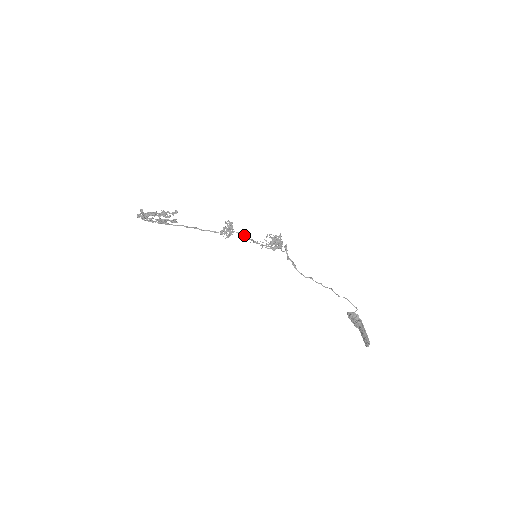
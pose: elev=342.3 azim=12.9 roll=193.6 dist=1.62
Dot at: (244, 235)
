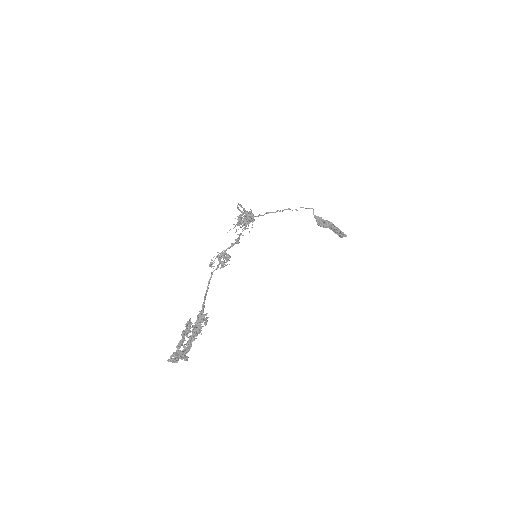
Dot at: occluded
